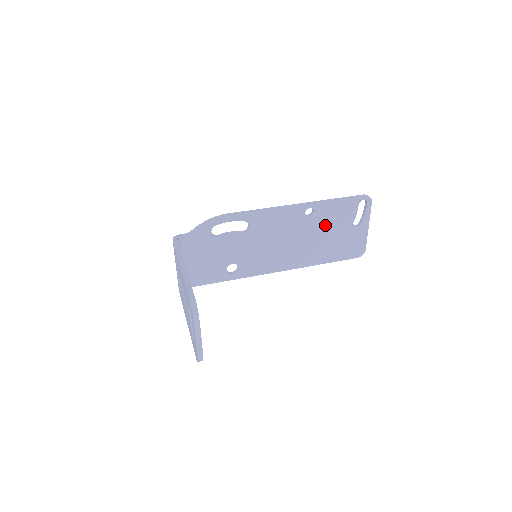
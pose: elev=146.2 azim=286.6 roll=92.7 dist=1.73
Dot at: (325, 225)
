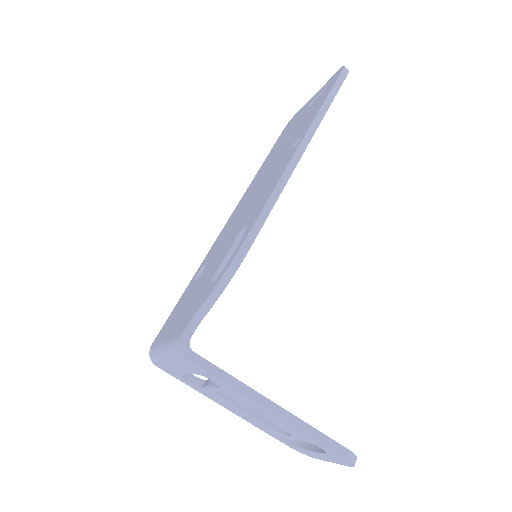
Dot at: occluded
